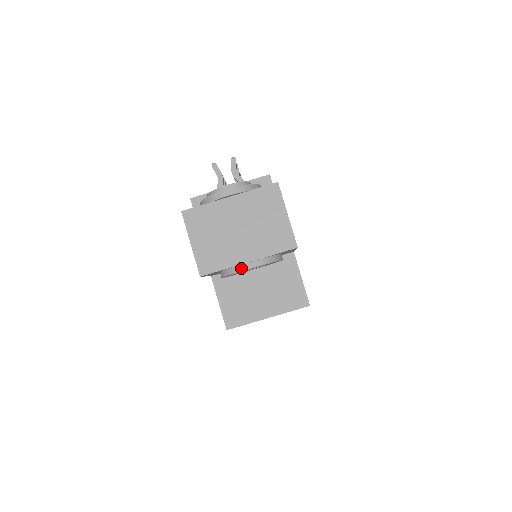
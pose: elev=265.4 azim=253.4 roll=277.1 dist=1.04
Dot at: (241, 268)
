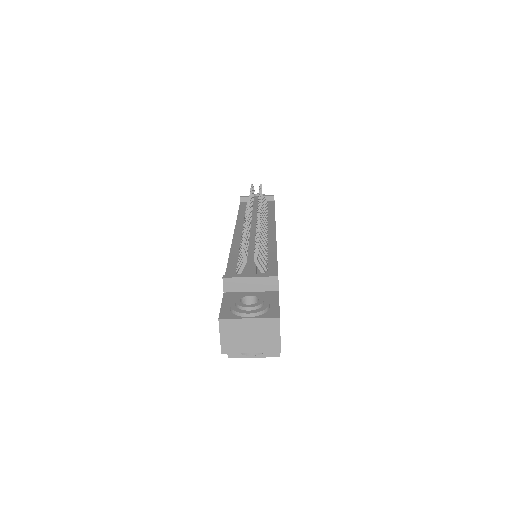
Dot at: (246, 354)
